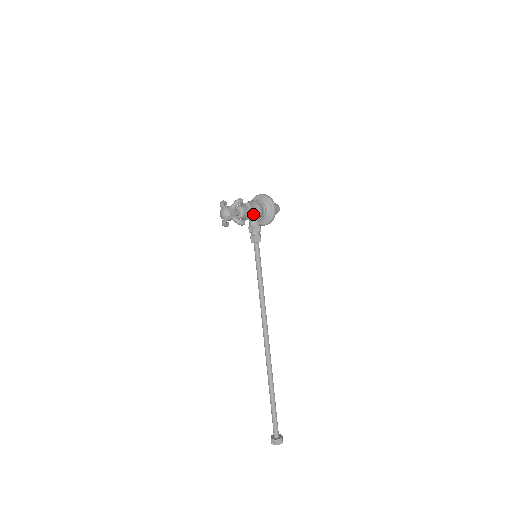
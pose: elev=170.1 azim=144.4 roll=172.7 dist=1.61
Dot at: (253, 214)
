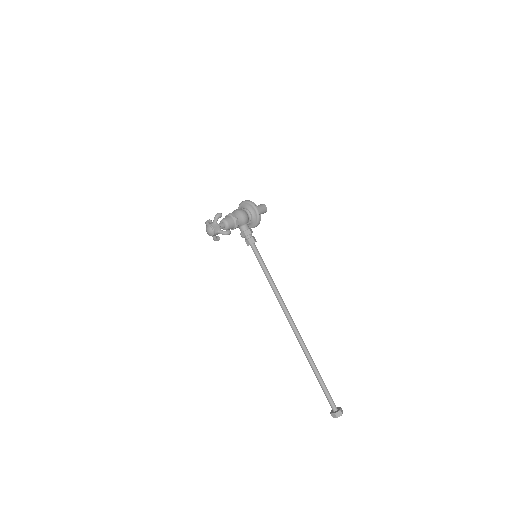
Dot at: (238, 221)
